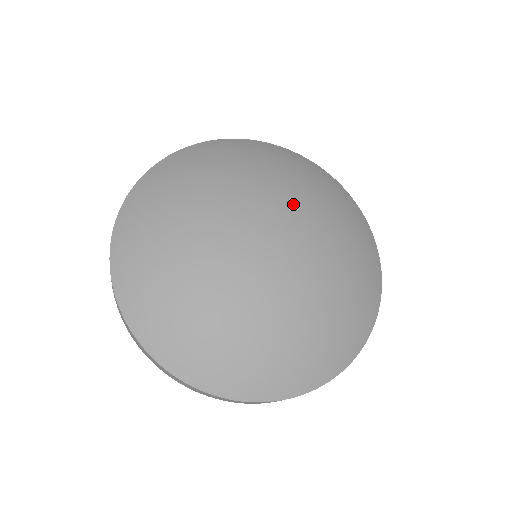
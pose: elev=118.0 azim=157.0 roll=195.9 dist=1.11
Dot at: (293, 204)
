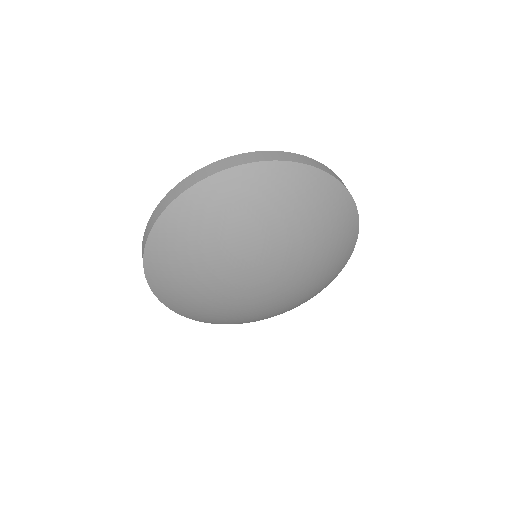
Dot at: (303, 270)
